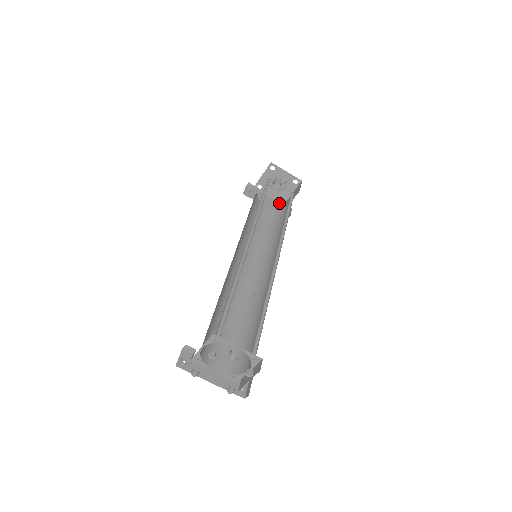
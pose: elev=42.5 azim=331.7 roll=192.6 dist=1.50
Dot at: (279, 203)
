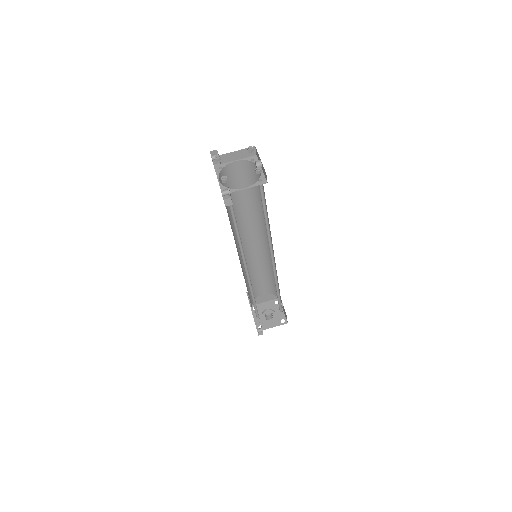
Dot at: (256, 328)
